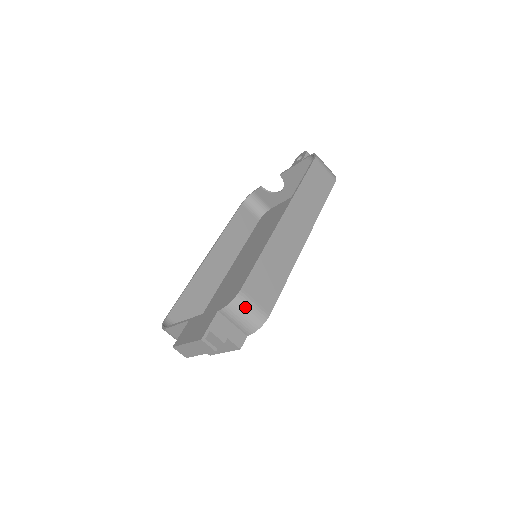
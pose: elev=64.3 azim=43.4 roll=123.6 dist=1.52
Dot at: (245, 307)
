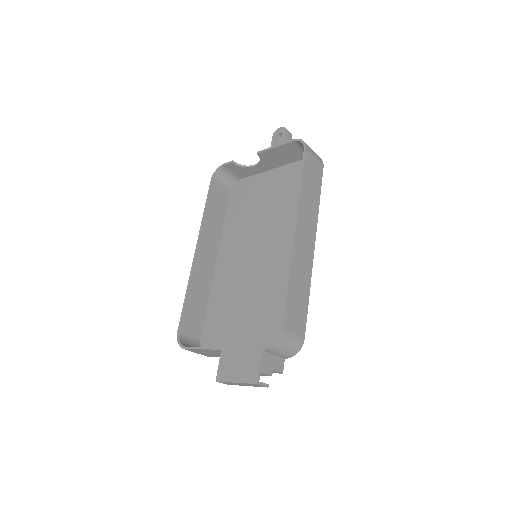
Dot at: (287, 342)
